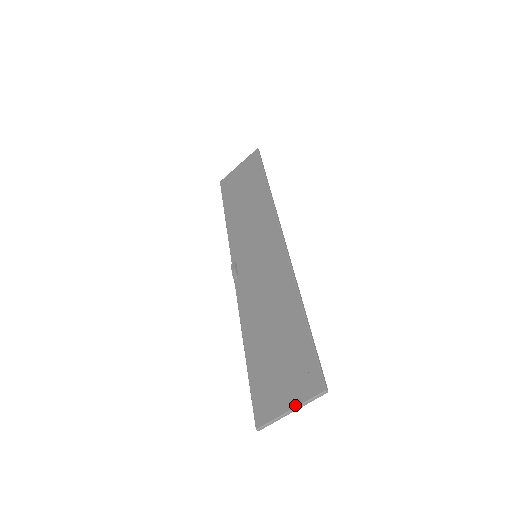
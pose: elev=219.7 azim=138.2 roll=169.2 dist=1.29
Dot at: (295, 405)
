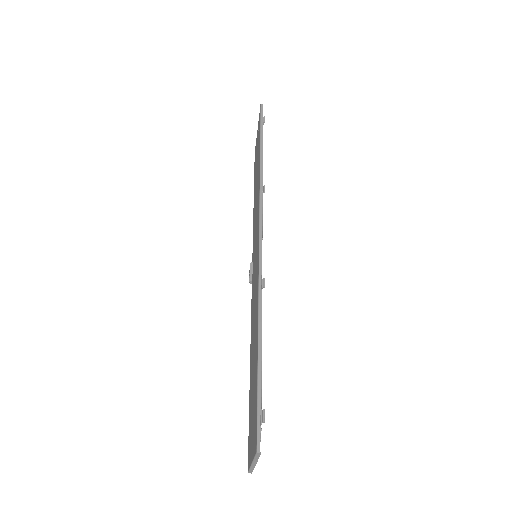
Dot at: (252, 459)
